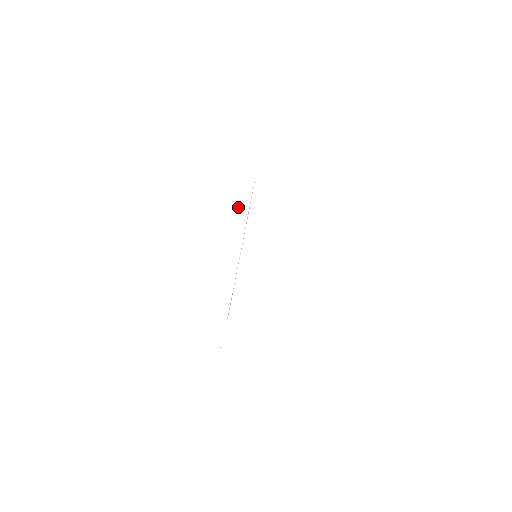
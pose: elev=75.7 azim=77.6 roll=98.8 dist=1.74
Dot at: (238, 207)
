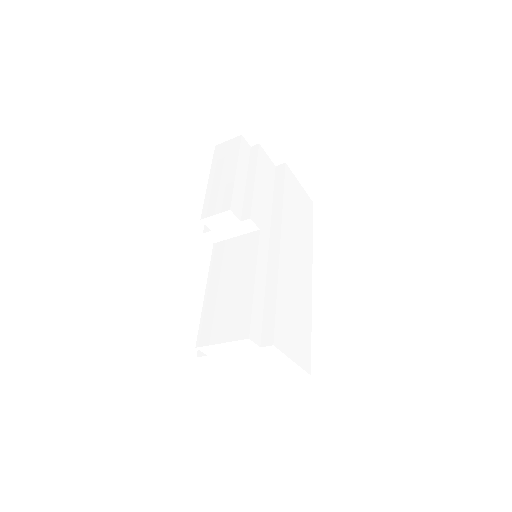
Dot at: (266, 194)
